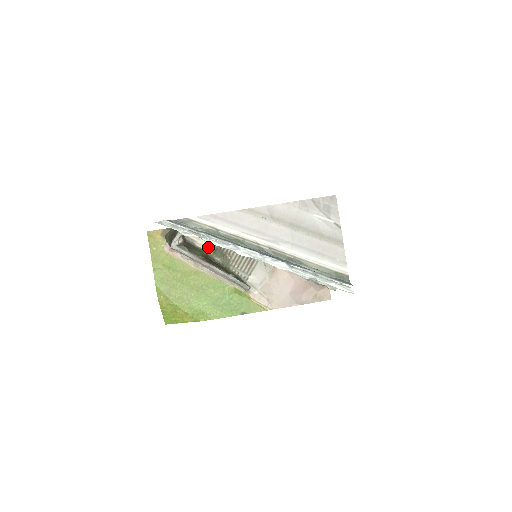
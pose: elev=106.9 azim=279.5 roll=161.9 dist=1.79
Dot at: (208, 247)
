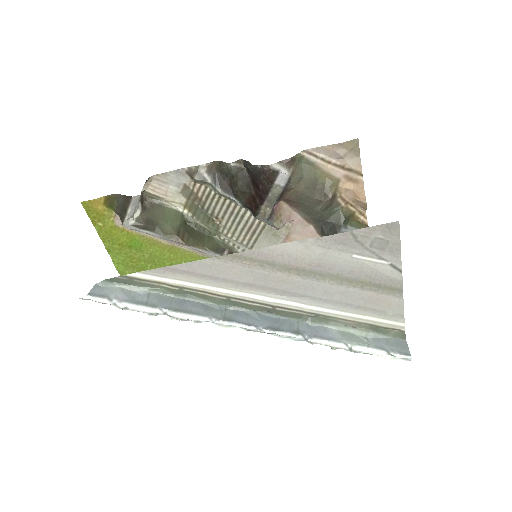
Dot at: (183, 205)
